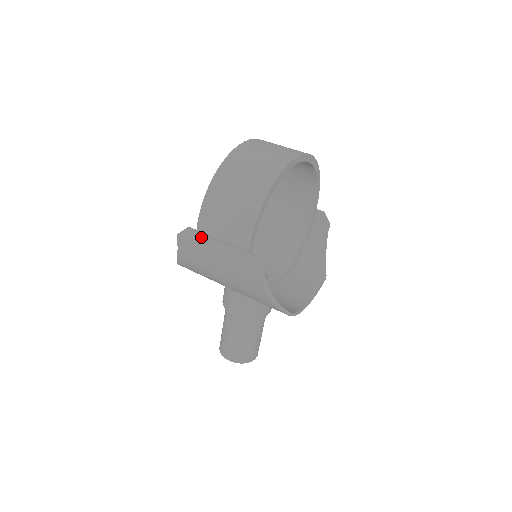
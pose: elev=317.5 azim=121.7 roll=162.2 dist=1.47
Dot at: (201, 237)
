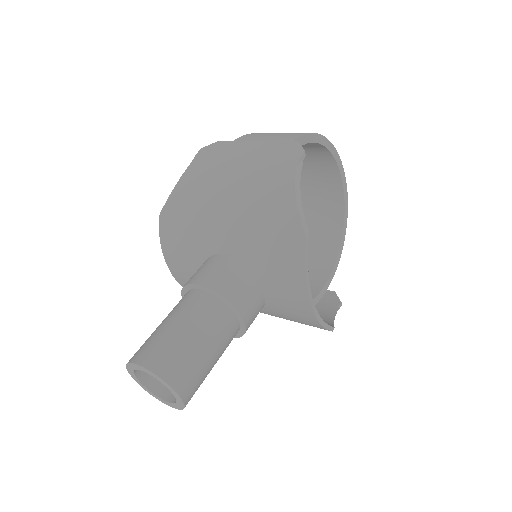
Dot at: (233, 143)
